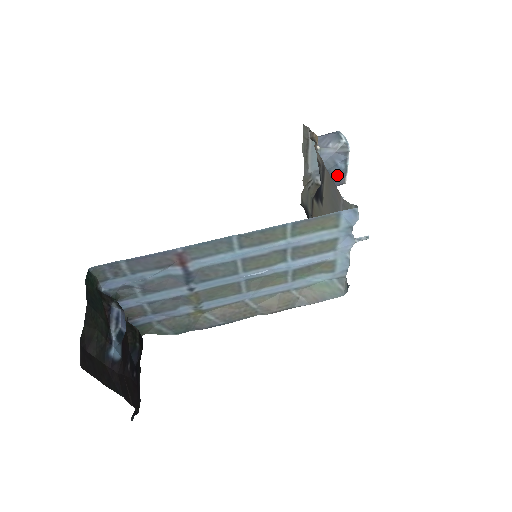
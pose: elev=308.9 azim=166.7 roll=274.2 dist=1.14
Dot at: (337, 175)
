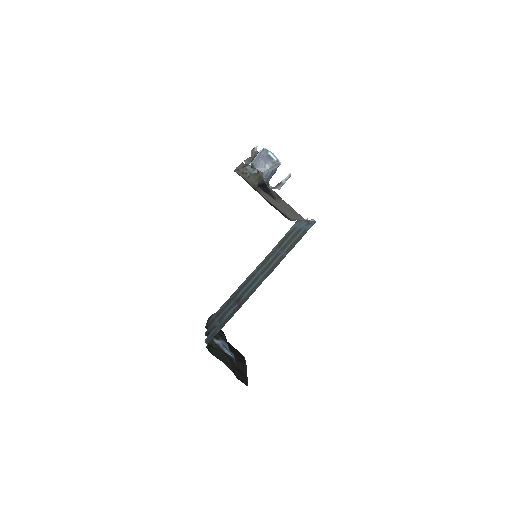
Dot at: occluded
